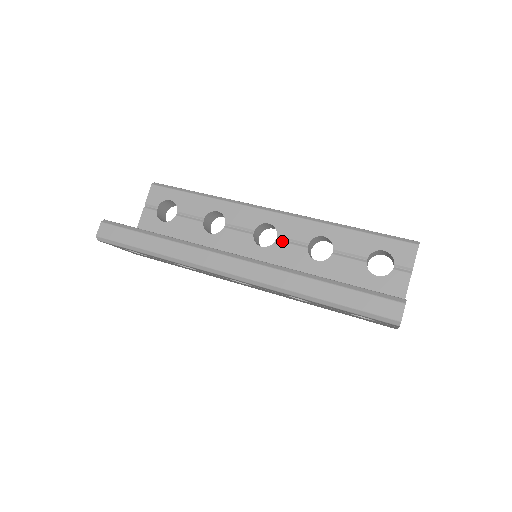
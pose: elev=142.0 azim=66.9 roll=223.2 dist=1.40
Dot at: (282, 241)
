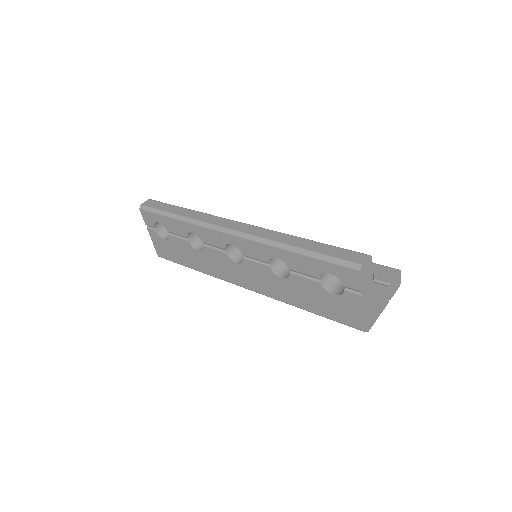
Dot at: occluded
